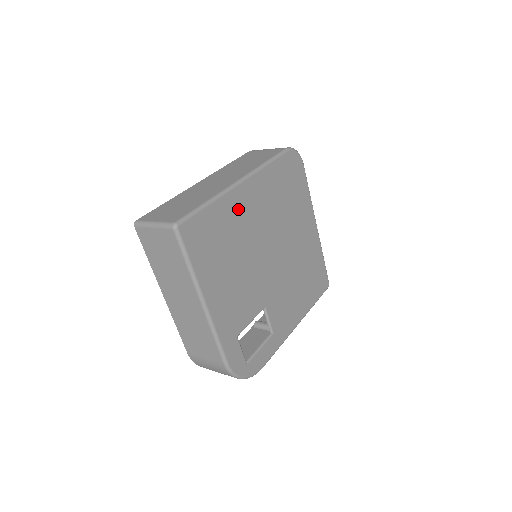
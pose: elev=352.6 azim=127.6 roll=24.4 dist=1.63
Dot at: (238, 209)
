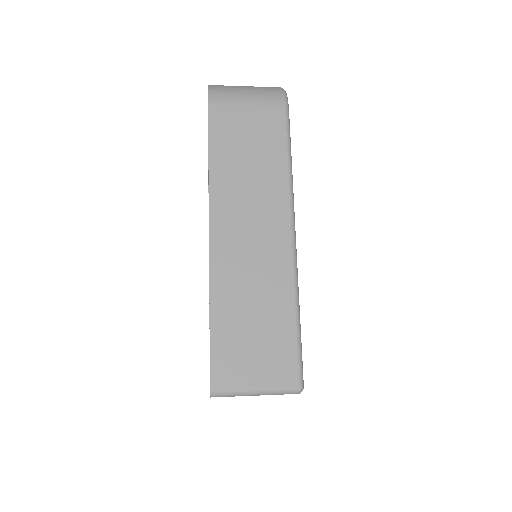
Dot at: occluded
